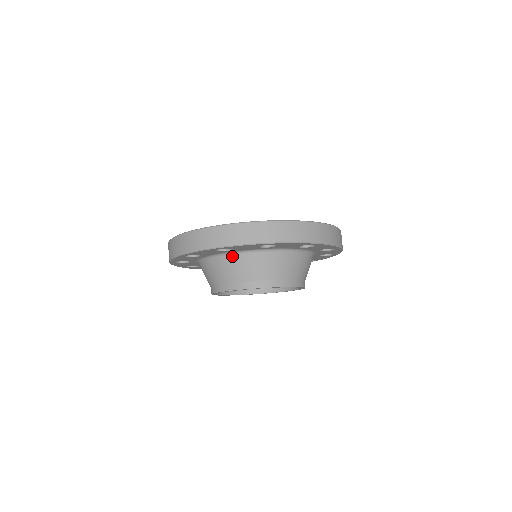
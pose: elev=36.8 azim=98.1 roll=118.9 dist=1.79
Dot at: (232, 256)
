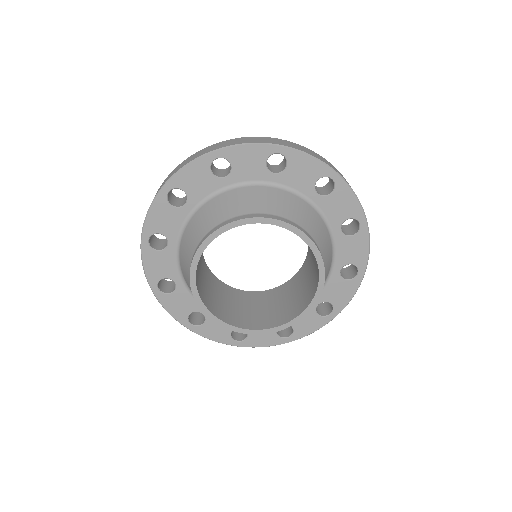
Dot at: (229, 192)
